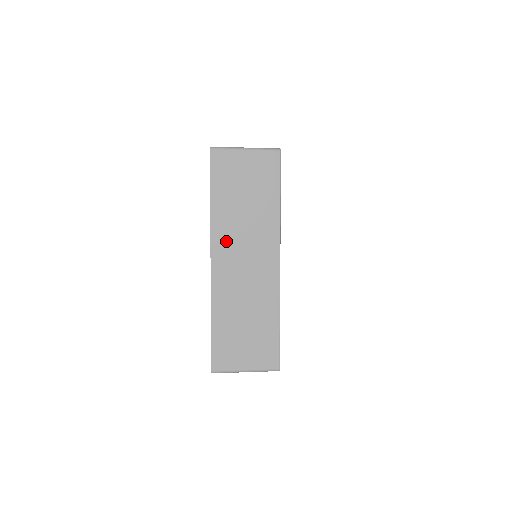
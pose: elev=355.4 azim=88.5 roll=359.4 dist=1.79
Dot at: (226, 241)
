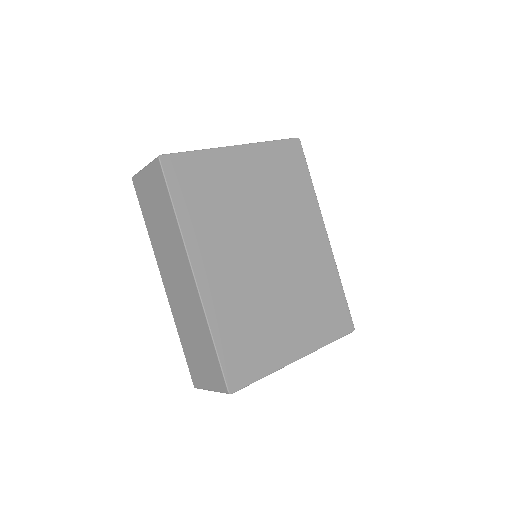
Dot at: (163, 262)
